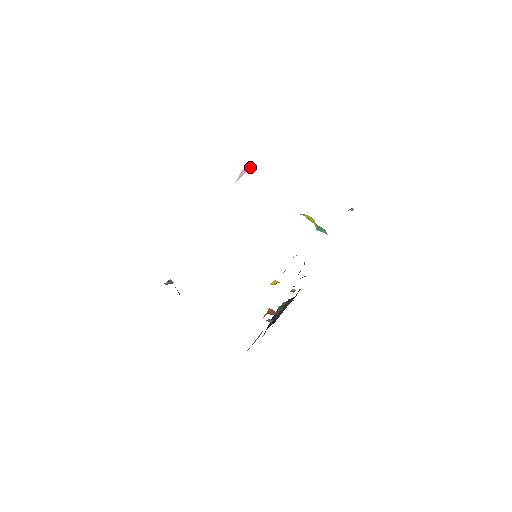
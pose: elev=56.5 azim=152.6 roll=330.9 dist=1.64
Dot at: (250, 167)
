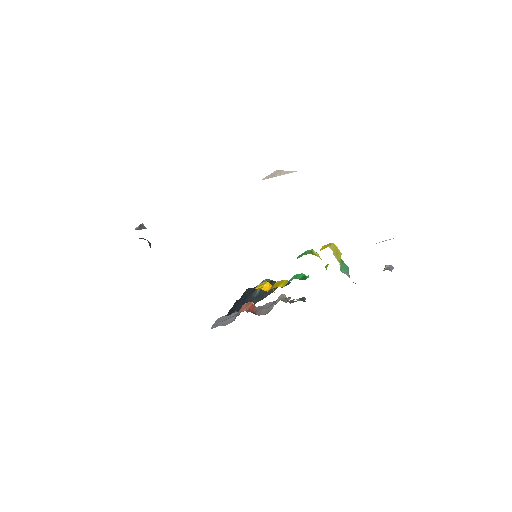
Dot at: (289, 172)
